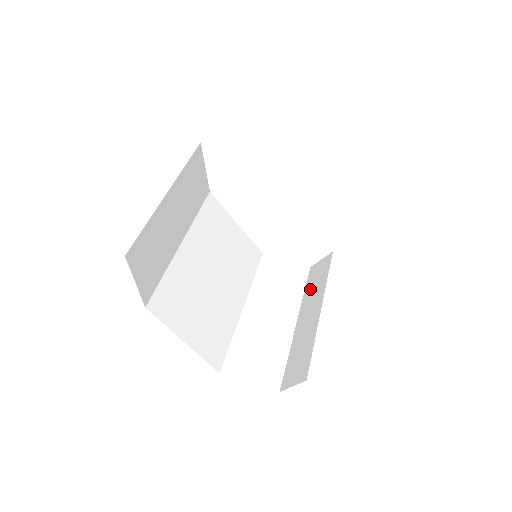
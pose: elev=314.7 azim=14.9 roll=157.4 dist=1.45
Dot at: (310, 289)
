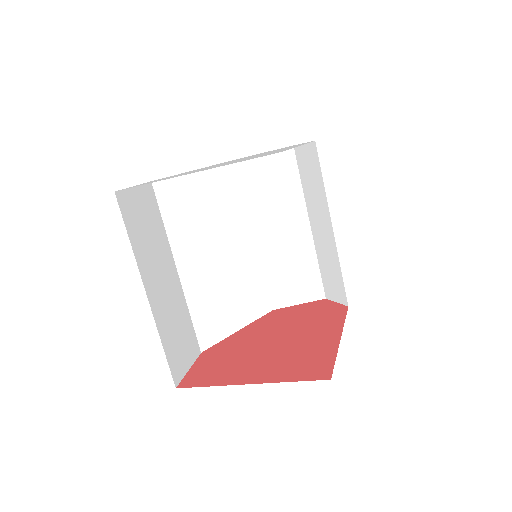
Dot at: (308, 187)
